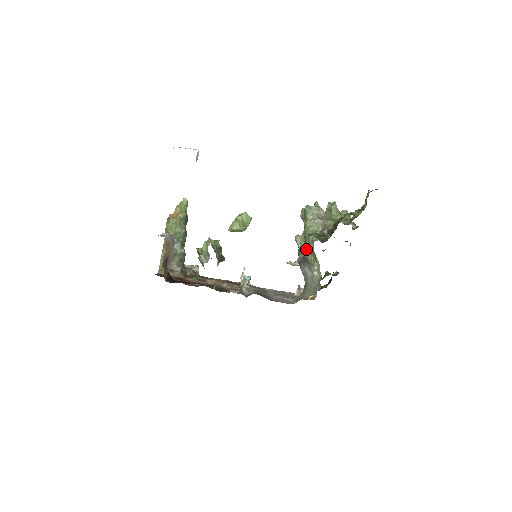
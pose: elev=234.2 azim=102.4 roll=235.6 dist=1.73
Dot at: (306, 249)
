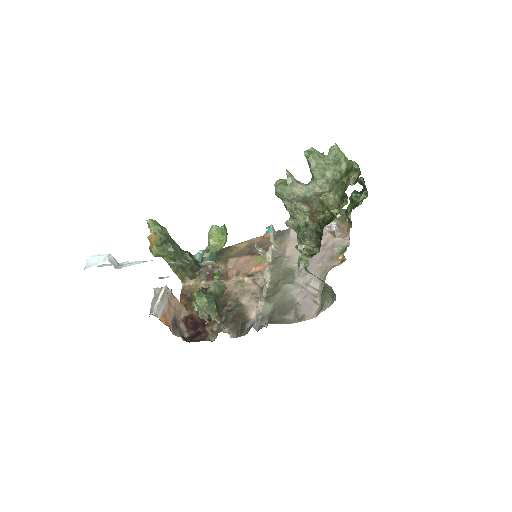
Dot at: occluded
